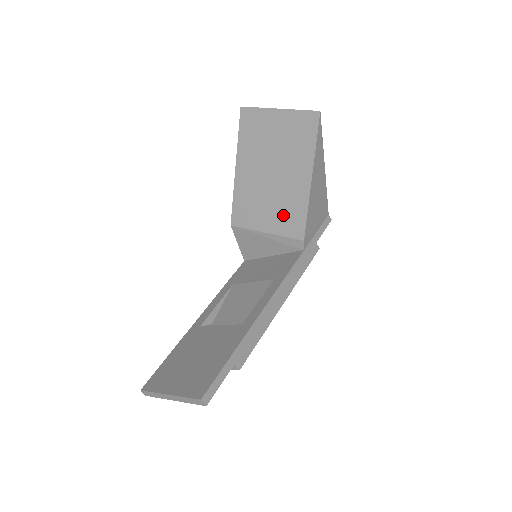
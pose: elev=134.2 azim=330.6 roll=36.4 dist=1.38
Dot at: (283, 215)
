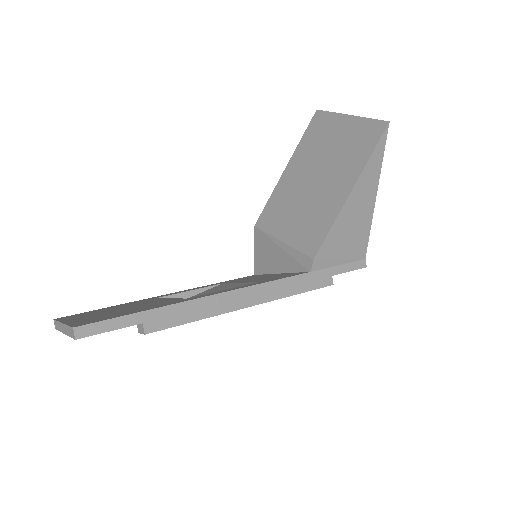
Dot at: (306, 226)
